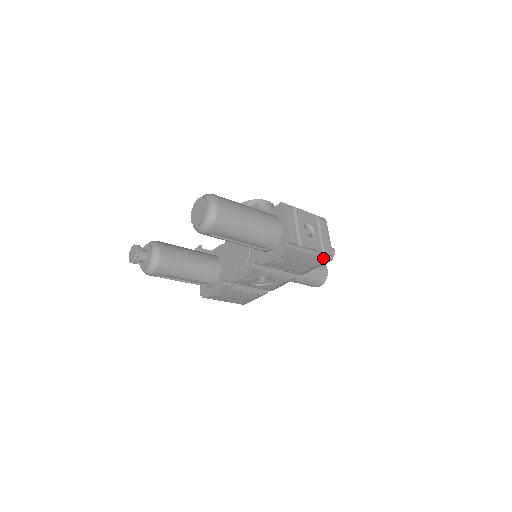
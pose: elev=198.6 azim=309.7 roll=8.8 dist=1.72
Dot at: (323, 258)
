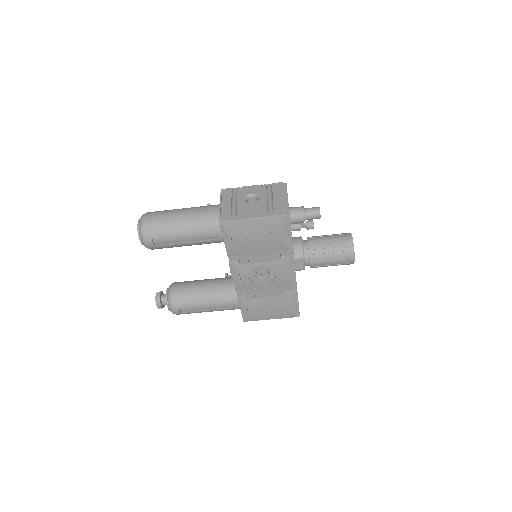
Dot at: (274, 217)
